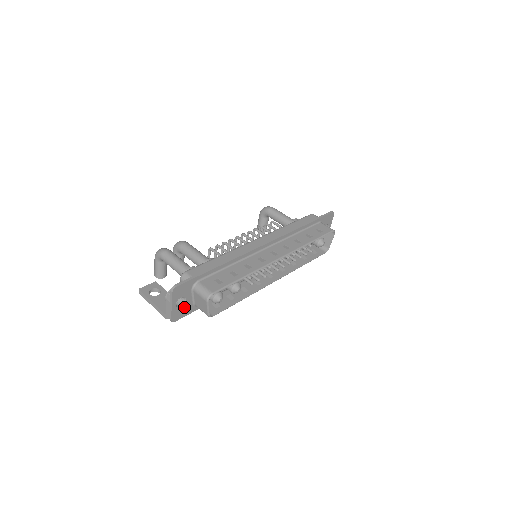
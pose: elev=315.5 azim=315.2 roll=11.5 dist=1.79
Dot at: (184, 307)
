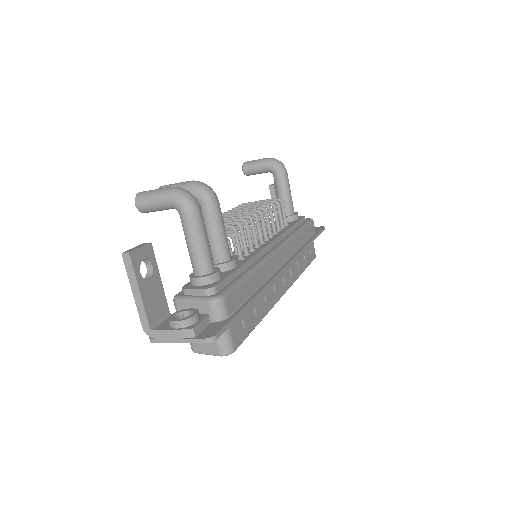
Dot at: occluded
